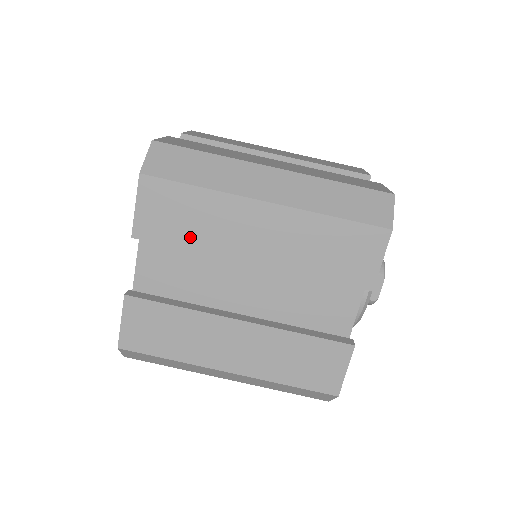
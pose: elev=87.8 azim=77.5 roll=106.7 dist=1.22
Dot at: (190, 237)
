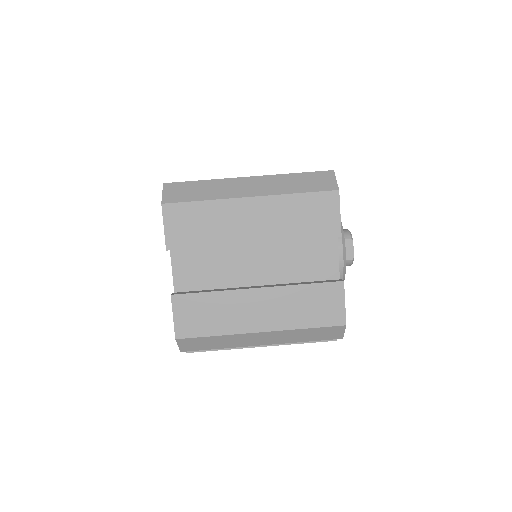
Dot at: (206, 237)
